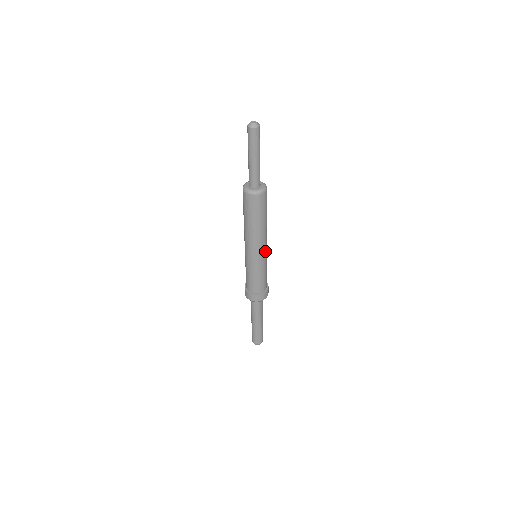
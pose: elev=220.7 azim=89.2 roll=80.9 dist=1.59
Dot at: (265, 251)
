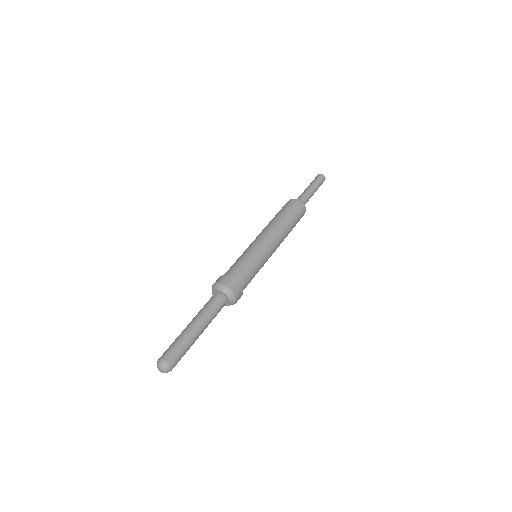
Dot at: (271, 255)
